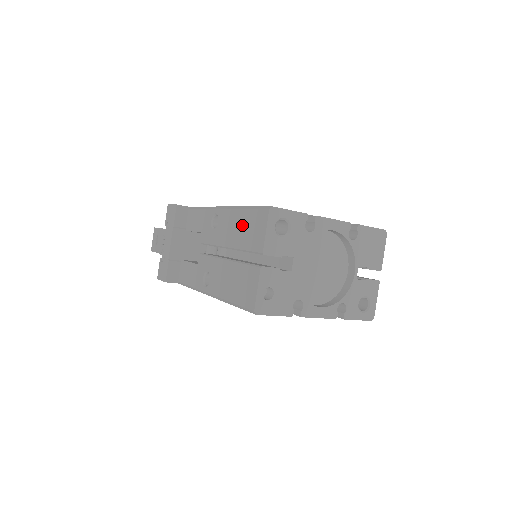
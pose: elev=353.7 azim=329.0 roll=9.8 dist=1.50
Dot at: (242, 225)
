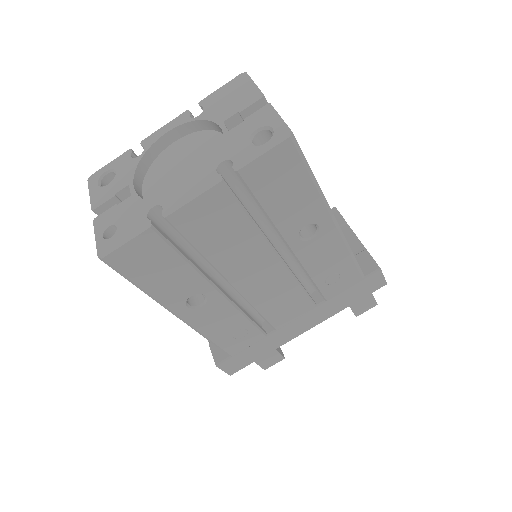
Dot at: occluded
